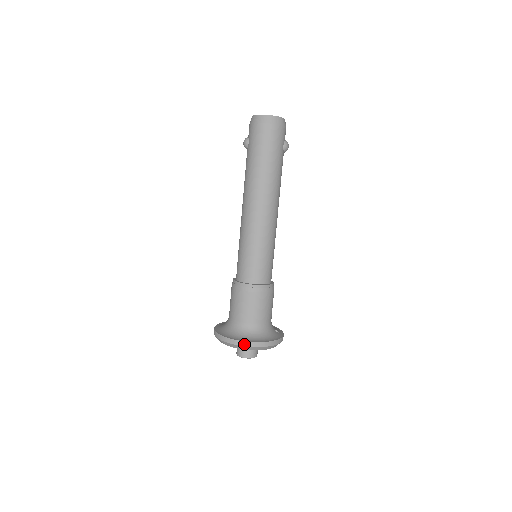
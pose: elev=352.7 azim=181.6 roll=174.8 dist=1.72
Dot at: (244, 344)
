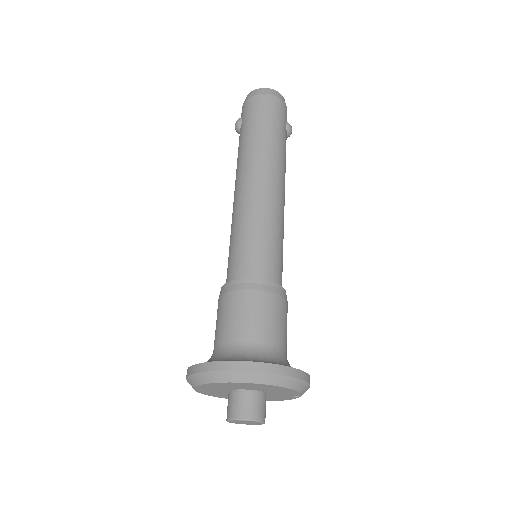
Dot at: (246, 367)
